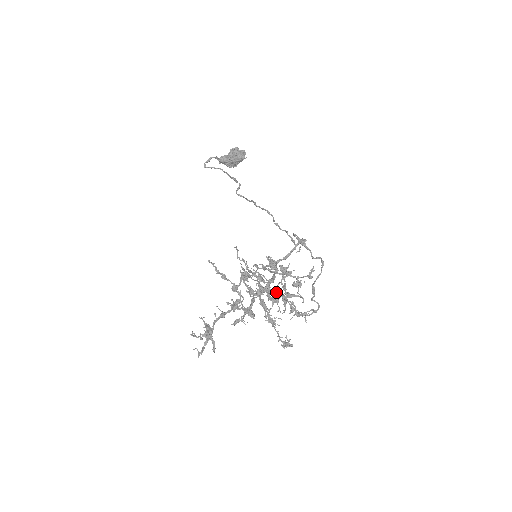
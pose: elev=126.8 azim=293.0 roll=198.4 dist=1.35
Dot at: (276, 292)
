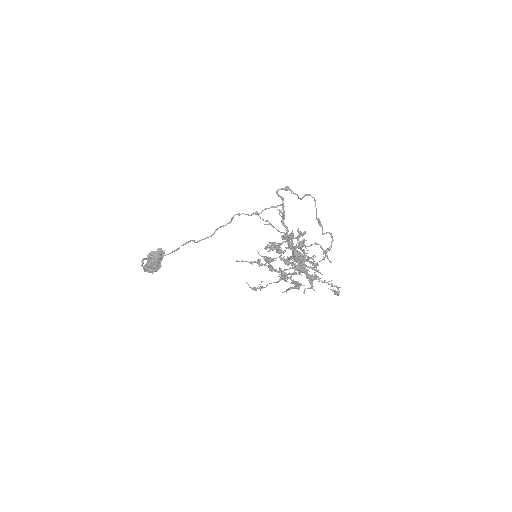
Dot at: occluded
